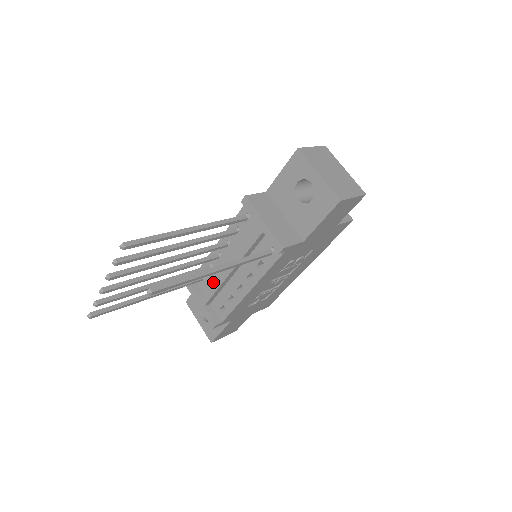
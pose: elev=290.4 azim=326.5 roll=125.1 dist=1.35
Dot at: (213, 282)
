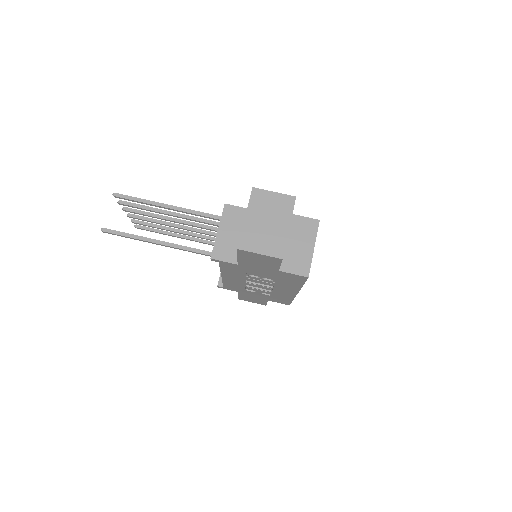
Dot at: occluded
